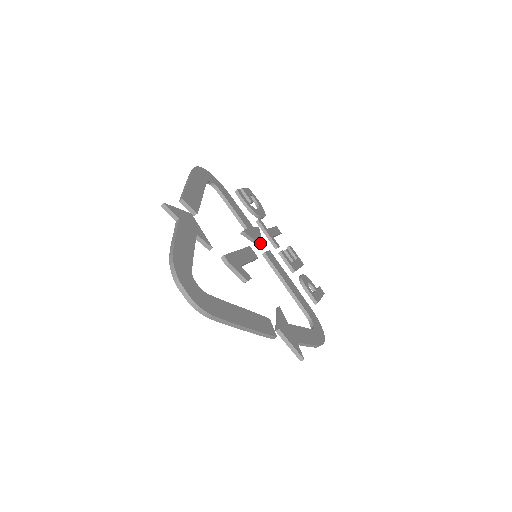
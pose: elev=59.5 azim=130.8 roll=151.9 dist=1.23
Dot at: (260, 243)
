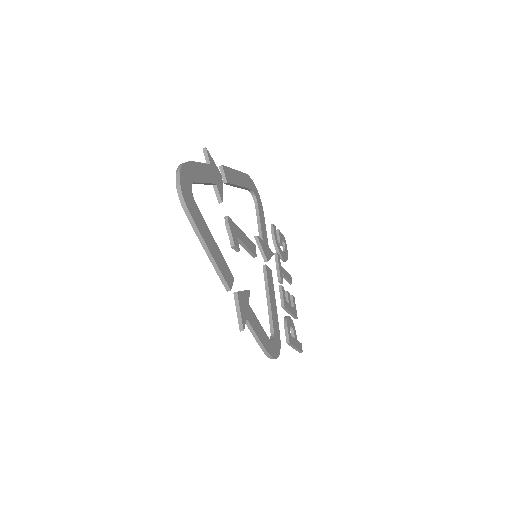
Dot at: (266, 257)
